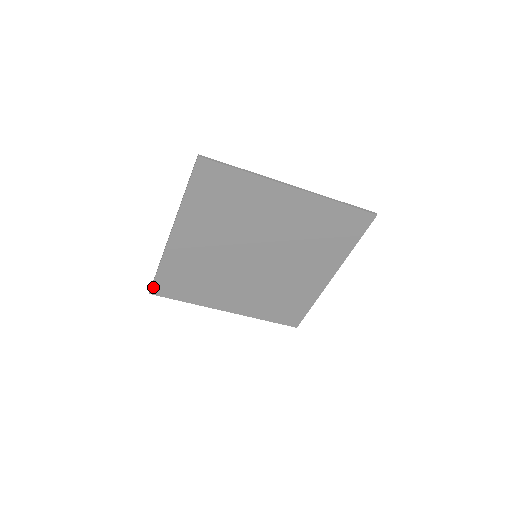
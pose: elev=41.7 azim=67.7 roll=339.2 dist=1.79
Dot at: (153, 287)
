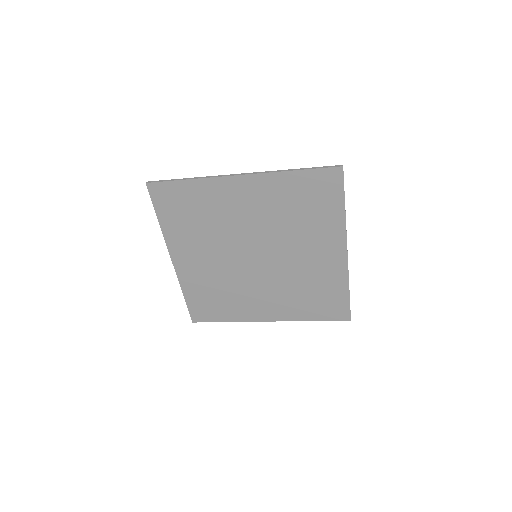
Dot at: (191, 315)
